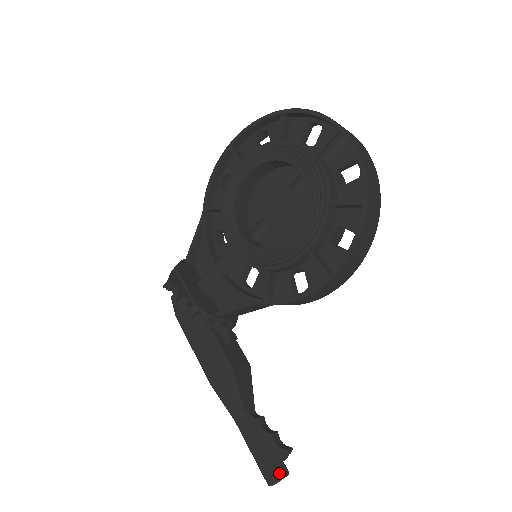
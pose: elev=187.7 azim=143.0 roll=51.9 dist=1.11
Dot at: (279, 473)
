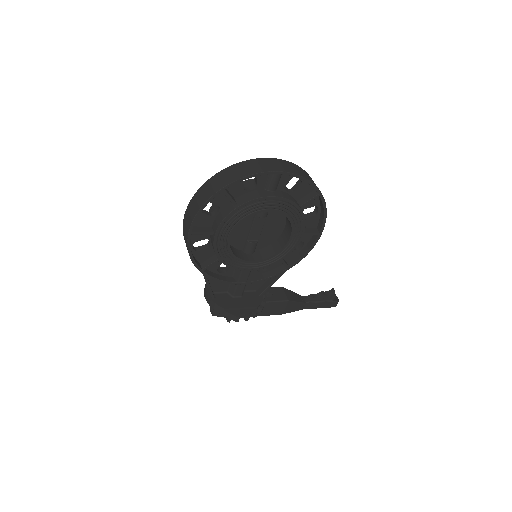
Dot at: (331, 299)
